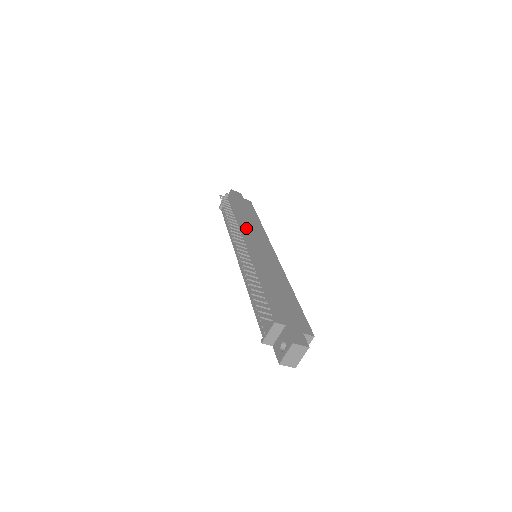
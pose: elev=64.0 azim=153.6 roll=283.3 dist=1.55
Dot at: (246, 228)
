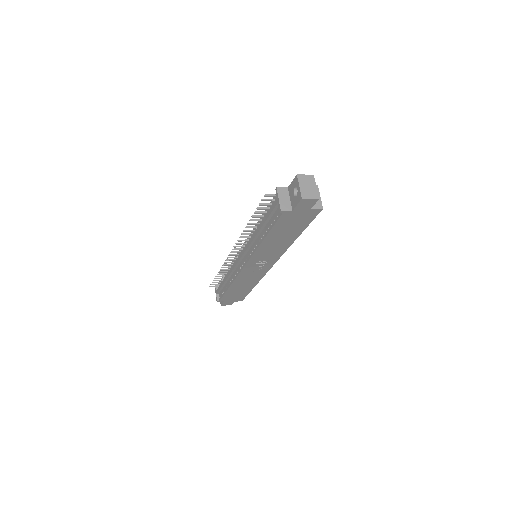
Dot at: occluded
